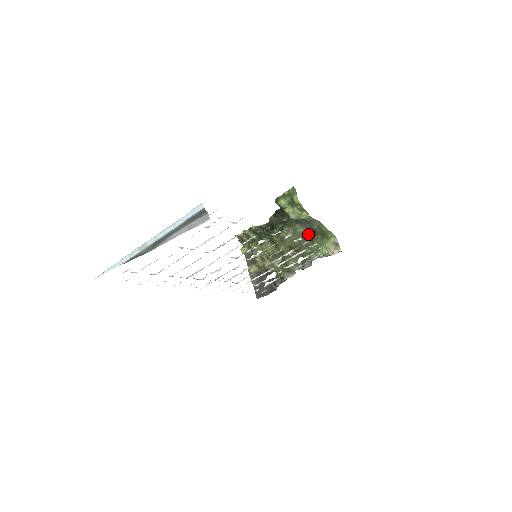
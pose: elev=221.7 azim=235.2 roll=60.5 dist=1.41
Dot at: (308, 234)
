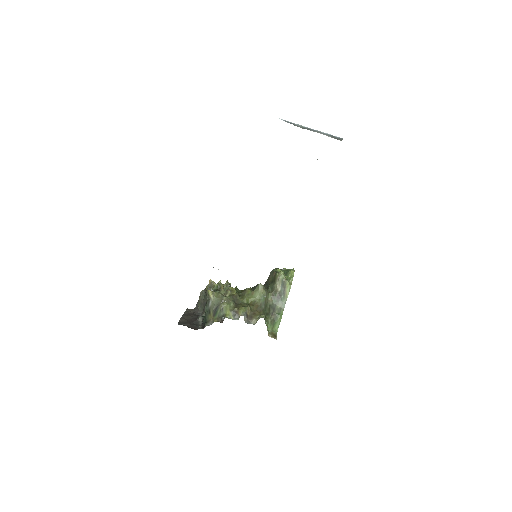
Dot at: (269, 307)
